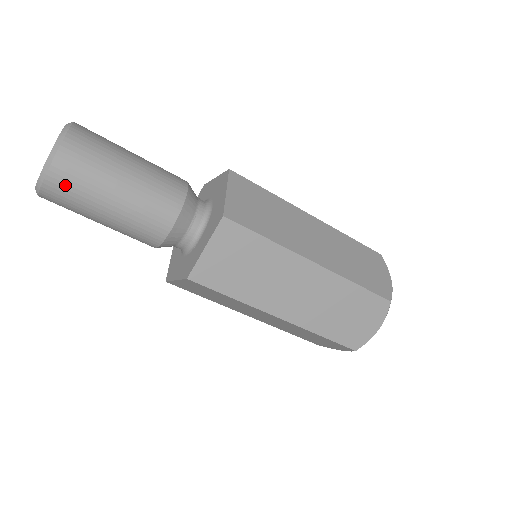
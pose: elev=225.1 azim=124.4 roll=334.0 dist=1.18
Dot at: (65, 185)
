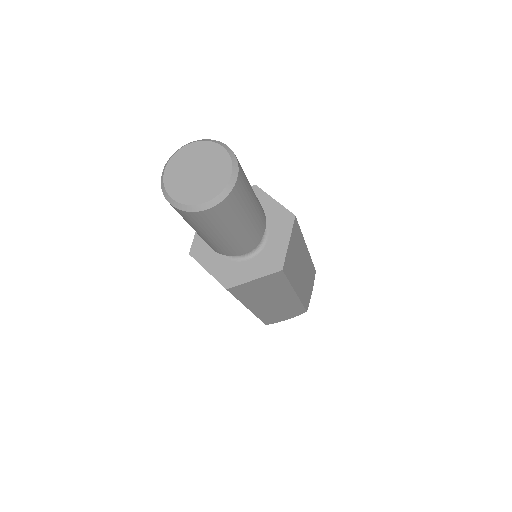
Dot at: (238, 196)
